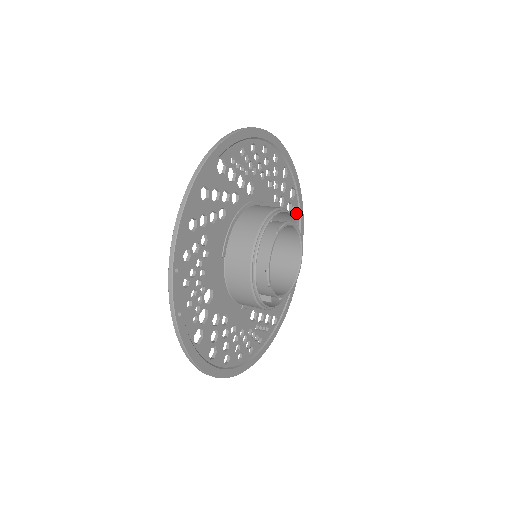
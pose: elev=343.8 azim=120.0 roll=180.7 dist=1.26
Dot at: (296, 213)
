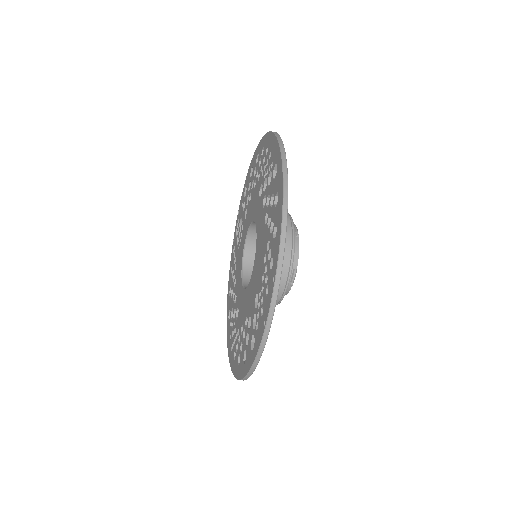
Dot at: occluded
